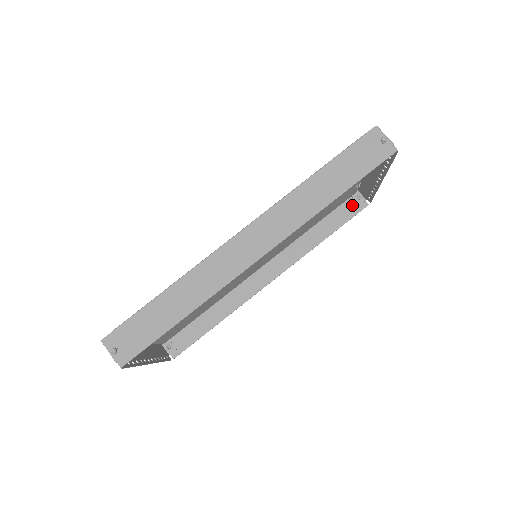
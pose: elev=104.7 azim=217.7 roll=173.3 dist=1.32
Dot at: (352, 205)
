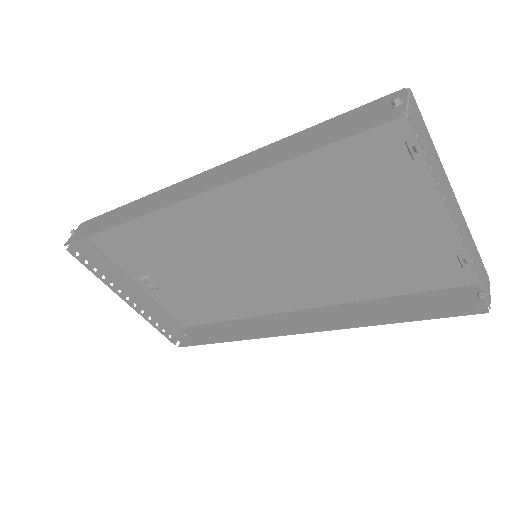
Dot at: (463, 301)
